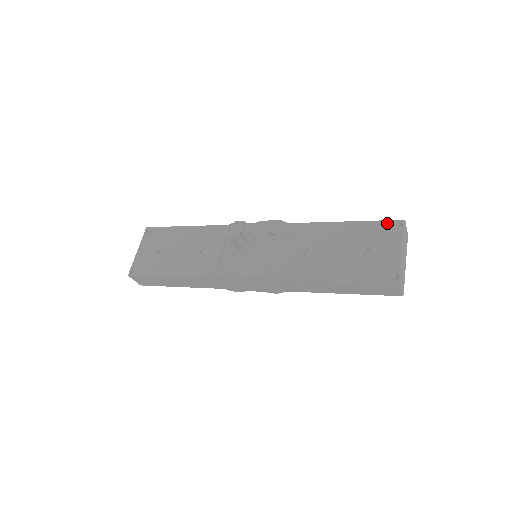
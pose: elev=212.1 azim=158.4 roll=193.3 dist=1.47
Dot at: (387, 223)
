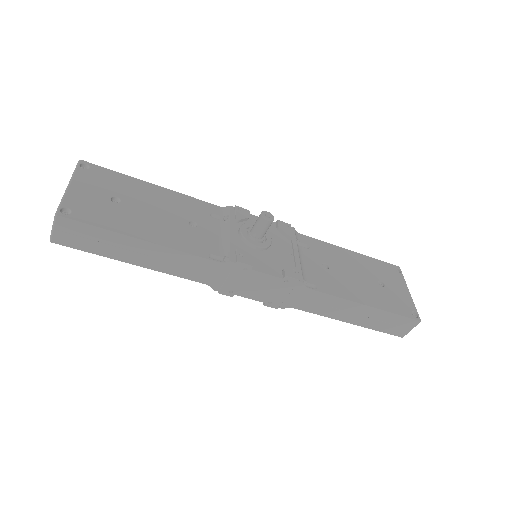
Dot at: (388, 265)
